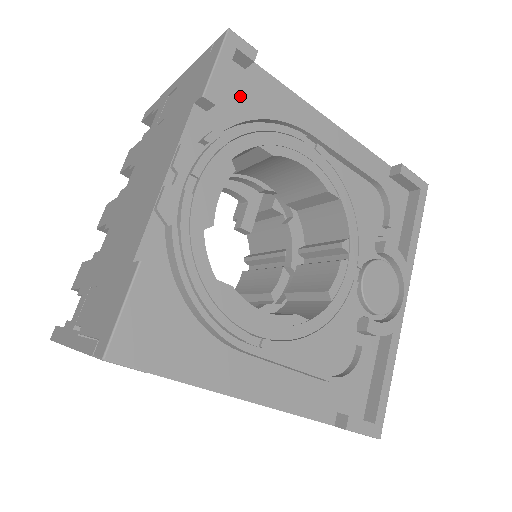
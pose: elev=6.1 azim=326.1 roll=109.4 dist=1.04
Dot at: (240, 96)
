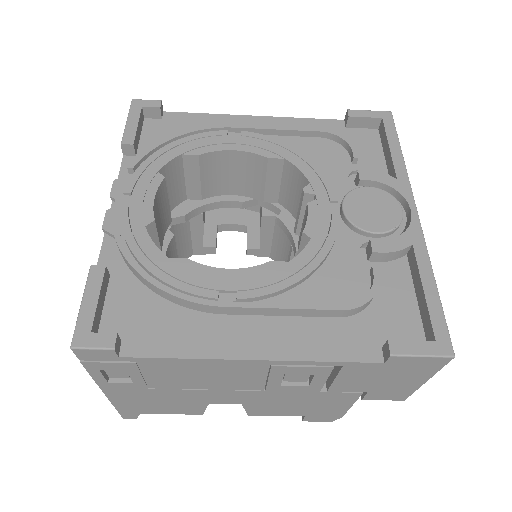
Dot at: (163, 136)
